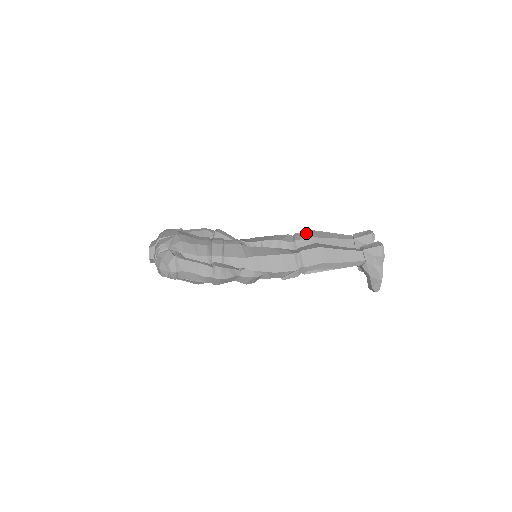
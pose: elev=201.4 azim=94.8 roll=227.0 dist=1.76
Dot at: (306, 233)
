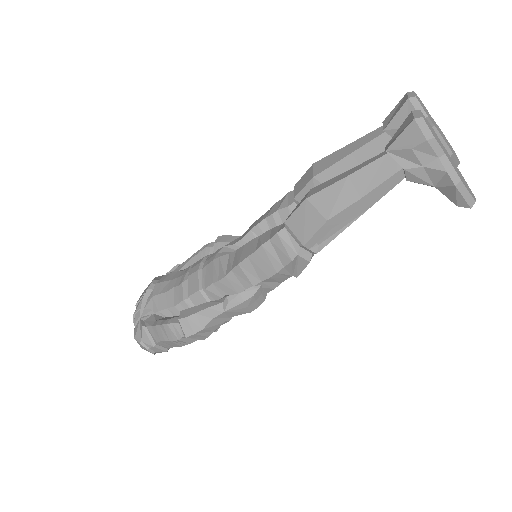
Dot at: (306, 175)
